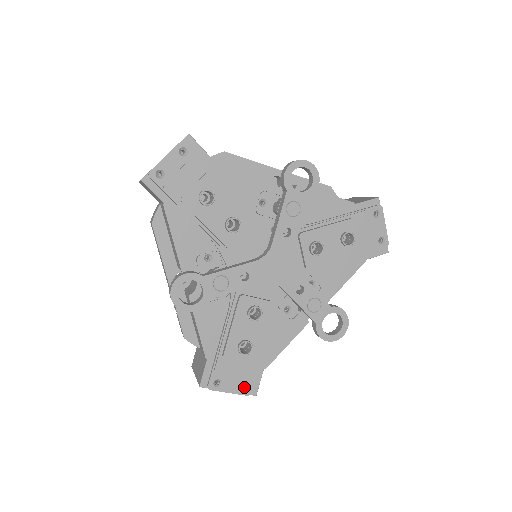
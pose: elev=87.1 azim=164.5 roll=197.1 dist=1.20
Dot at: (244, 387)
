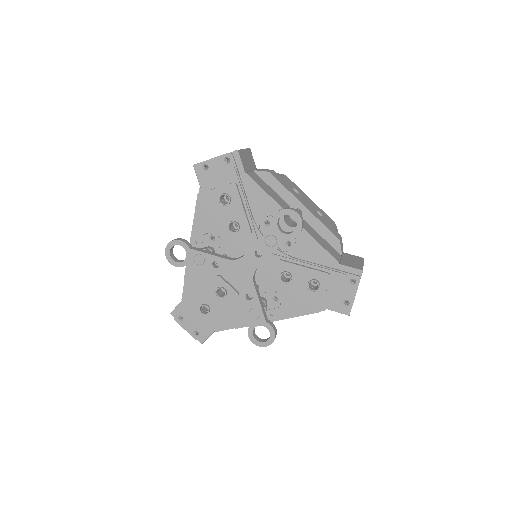
Dot at: (197, 333)
